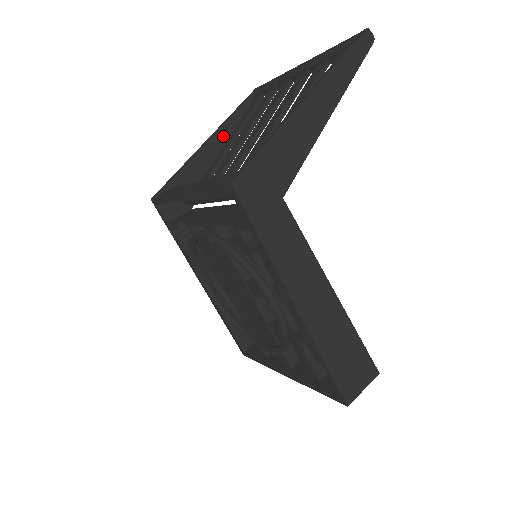
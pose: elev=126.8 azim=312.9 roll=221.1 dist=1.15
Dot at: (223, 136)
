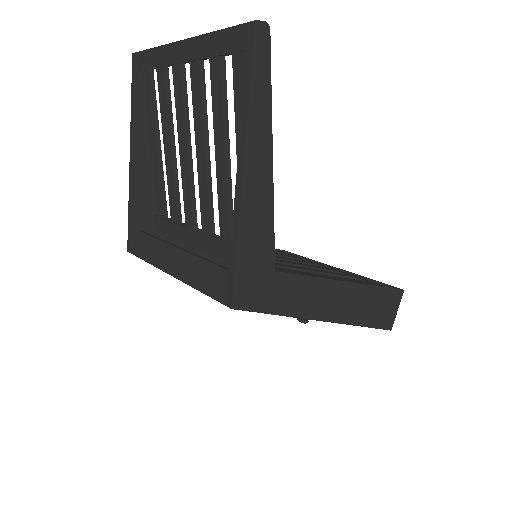
Dot at: (142, 141)
